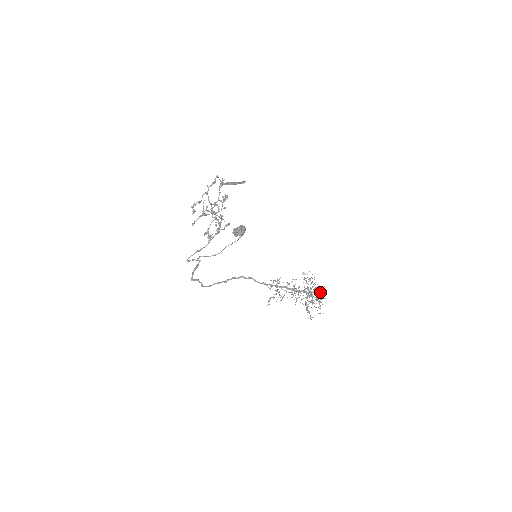
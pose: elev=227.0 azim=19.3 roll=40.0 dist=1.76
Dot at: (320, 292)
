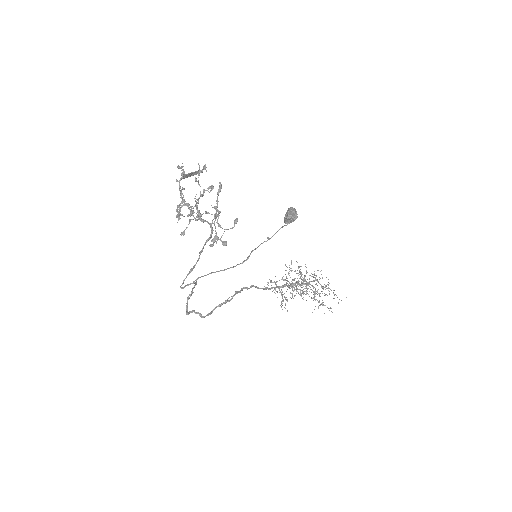
Dot at: (322, 278)
